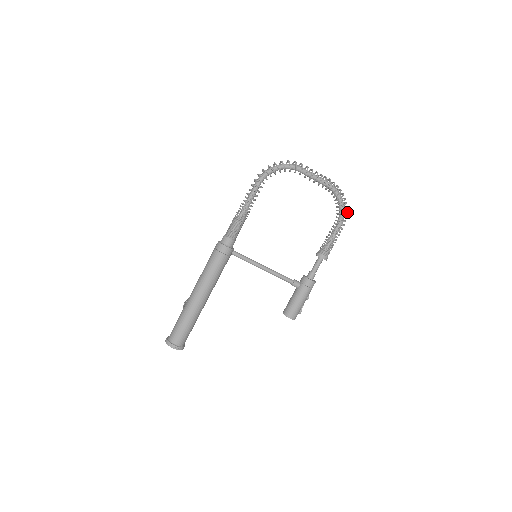
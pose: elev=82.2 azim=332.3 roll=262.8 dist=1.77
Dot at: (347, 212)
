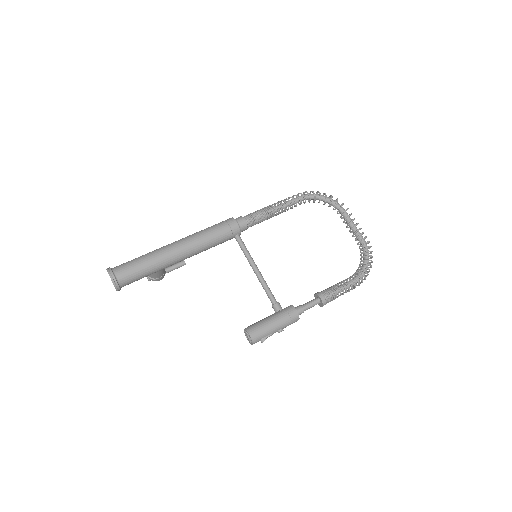
Dot at: (368, 274)
